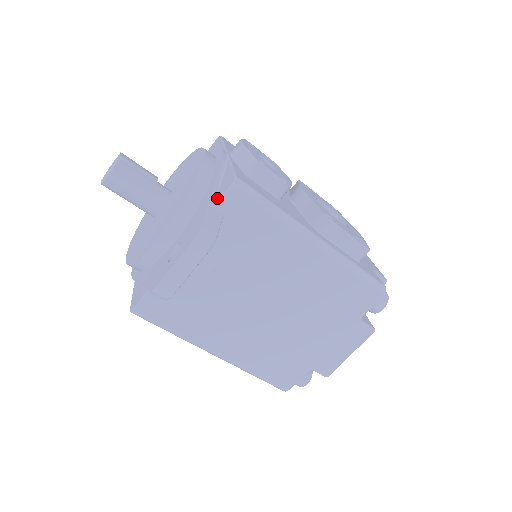
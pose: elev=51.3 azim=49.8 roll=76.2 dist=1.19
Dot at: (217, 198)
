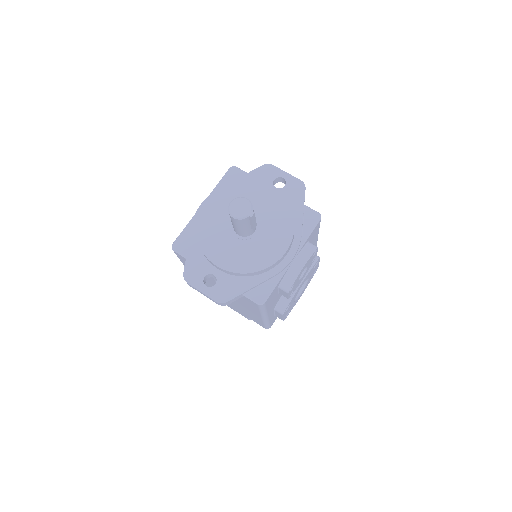
Dot at: (250, 293)
